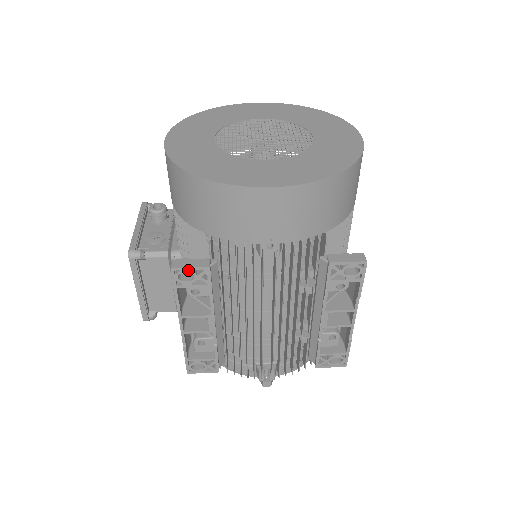
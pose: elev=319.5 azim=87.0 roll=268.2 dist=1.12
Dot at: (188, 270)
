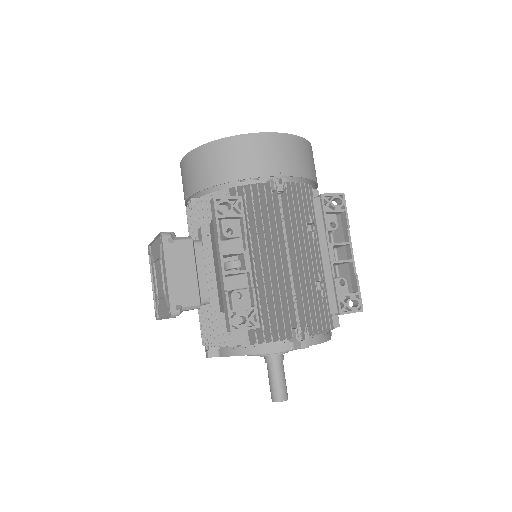
Dot at: (226, 199)
